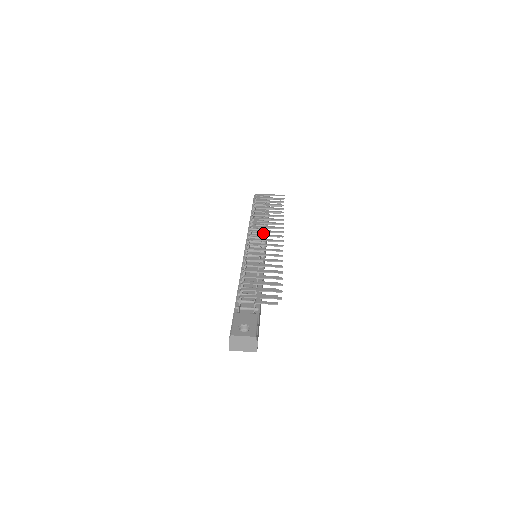
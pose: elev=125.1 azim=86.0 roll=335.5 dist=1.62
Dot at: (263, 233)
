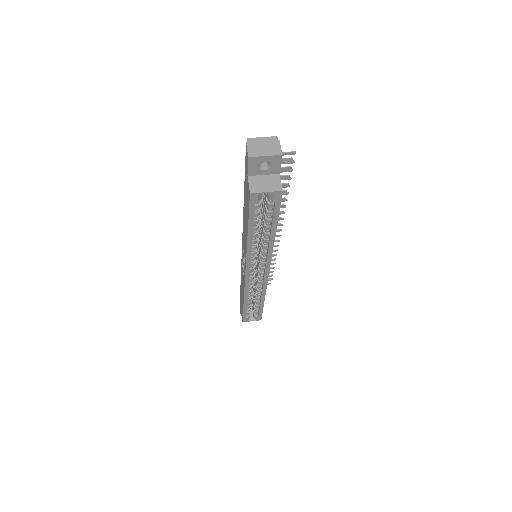
Dot at: occluded
